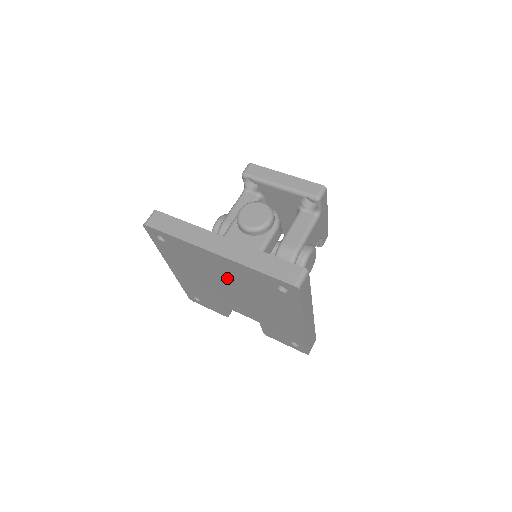
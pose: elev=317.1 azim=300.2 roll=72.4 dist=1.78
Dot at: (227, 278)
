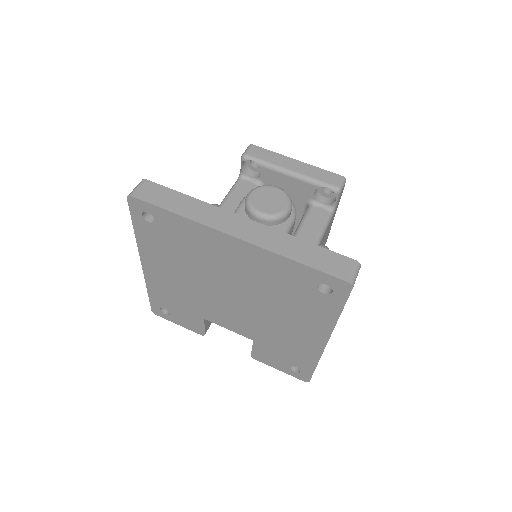
Dot at: (235, 276)
